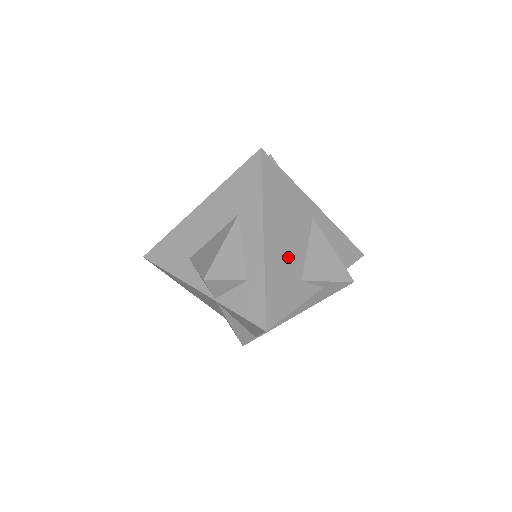
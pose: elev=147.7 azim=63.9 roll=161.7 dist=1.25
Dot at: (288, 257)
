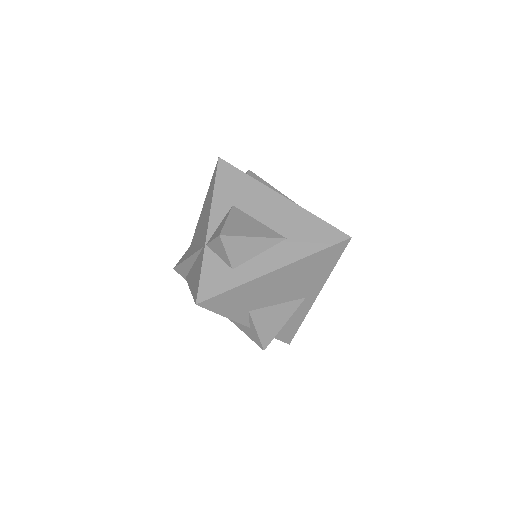
Dot at: (265, 294)
